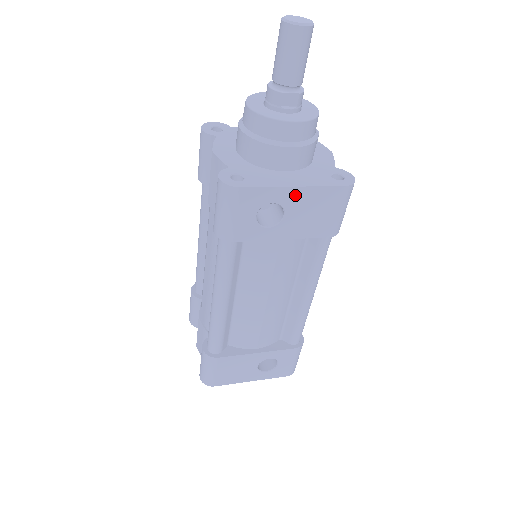
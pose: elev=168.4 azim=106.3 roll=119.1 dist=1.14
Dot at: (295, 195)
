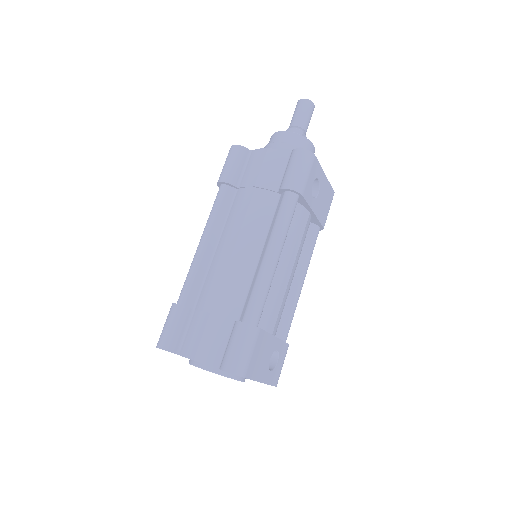
Dot at: (324, 181)
